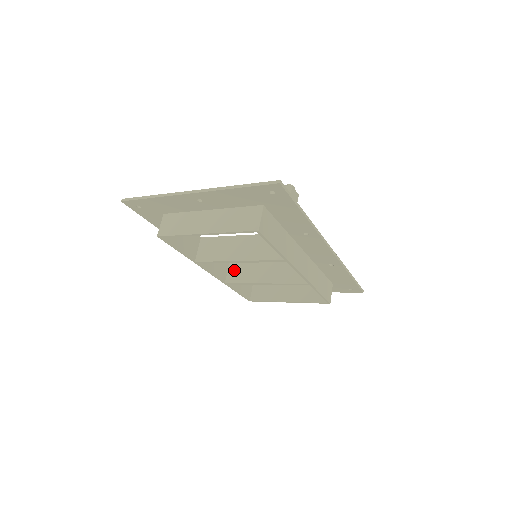
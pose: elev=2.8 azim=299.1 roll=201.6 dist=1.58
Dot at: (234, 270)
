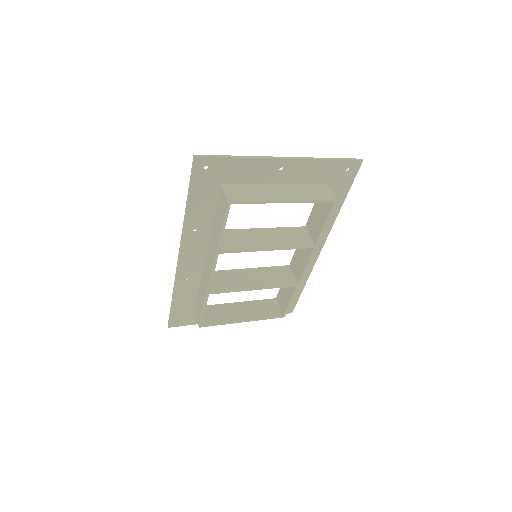
Dot at: (214, 279)
